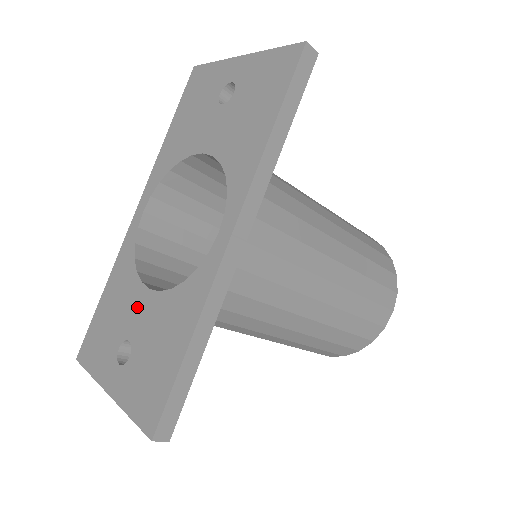
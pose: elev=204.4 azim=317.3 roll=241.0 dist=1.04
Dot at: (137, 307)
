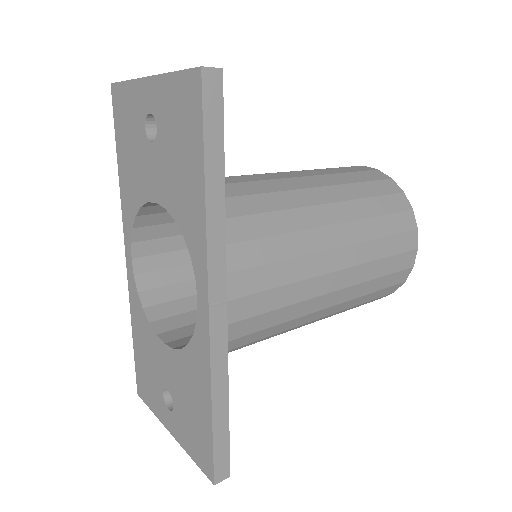
Dot at: (162, 359)
